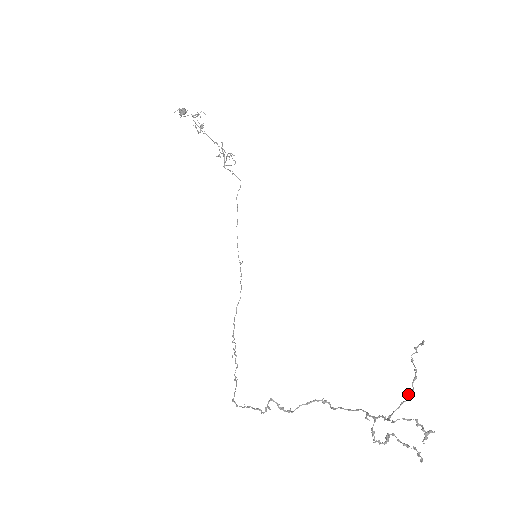
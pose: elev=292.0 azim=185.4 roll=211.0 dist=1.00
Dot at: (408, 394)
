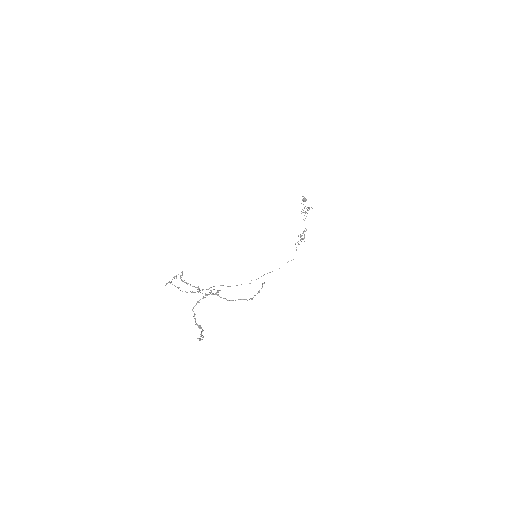
Dot at: (232, 300)
